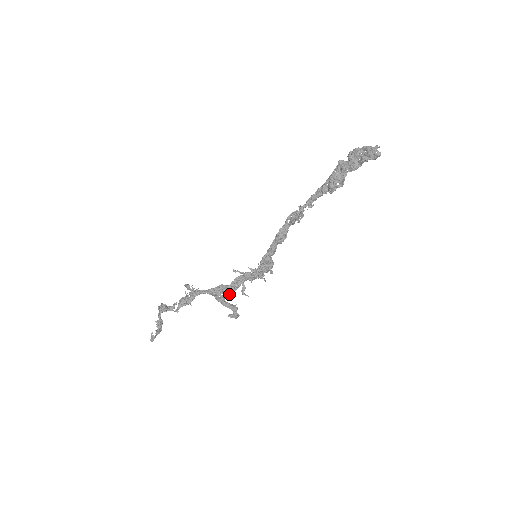
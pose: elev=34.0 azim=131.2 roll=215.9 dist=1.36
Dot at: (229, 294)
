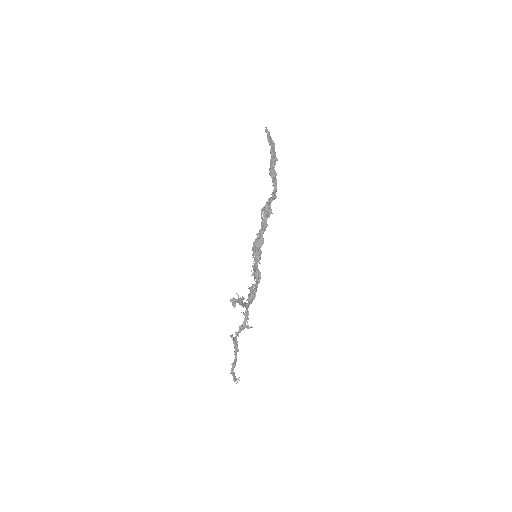
Dot at: (250, 299)
